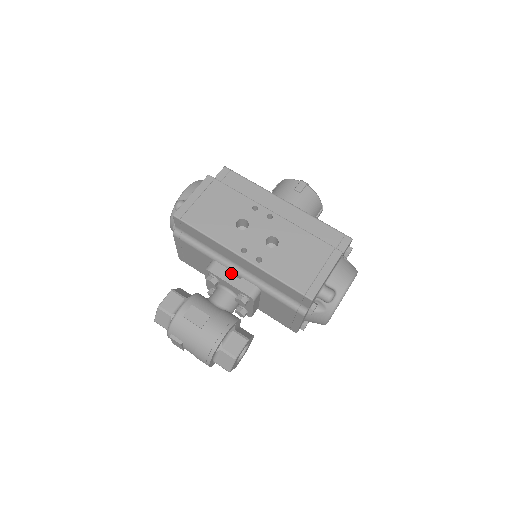
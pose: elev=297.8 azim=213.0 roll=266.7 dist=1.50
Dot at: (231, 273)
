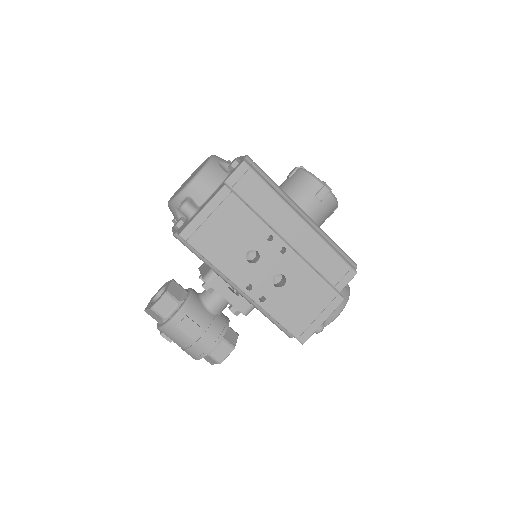
Dot at: occluded
